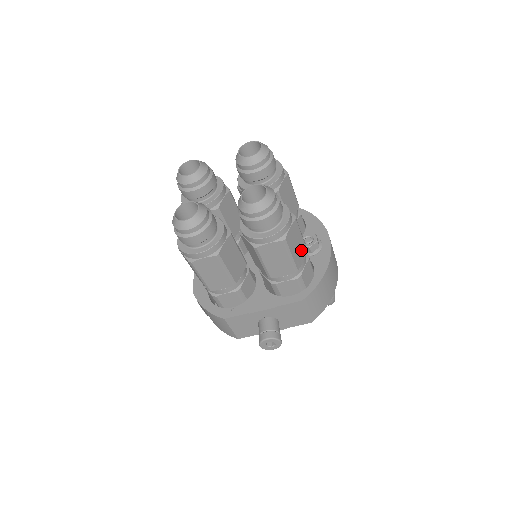
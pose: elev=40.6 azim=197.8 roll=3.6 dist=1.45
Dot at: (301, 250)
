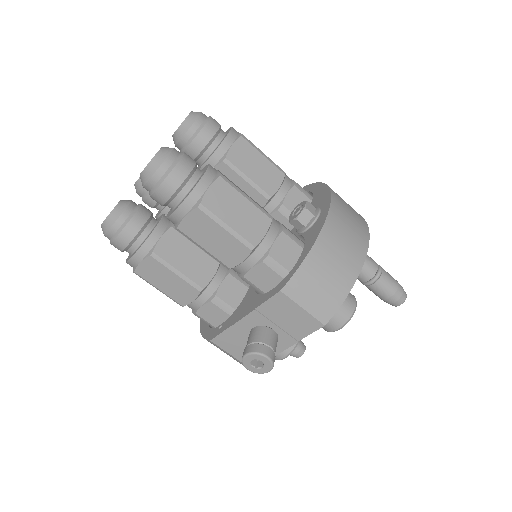
Dot at: (253, 219)
